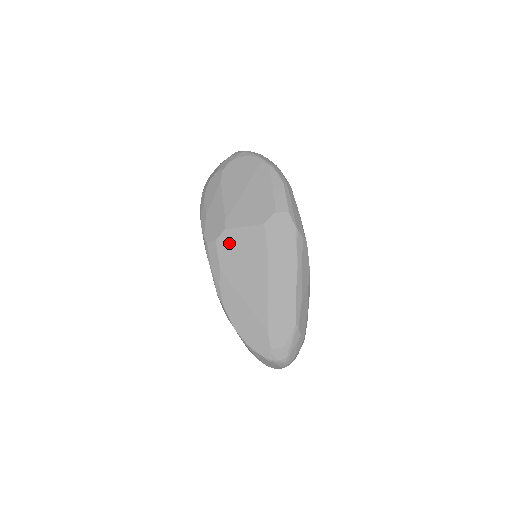
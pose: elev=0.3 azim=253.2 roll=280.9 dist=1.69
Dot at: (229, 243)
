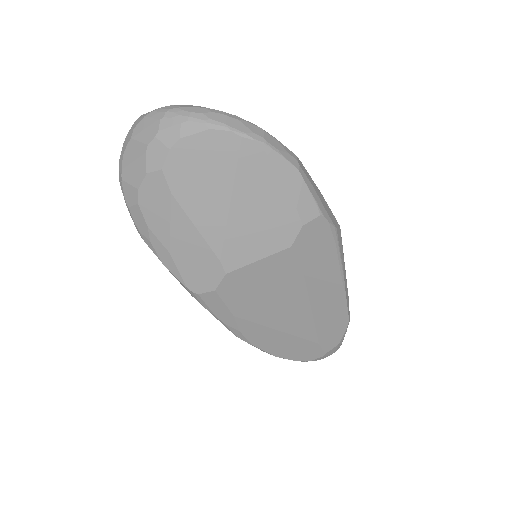
Dot at: (239, 286)
